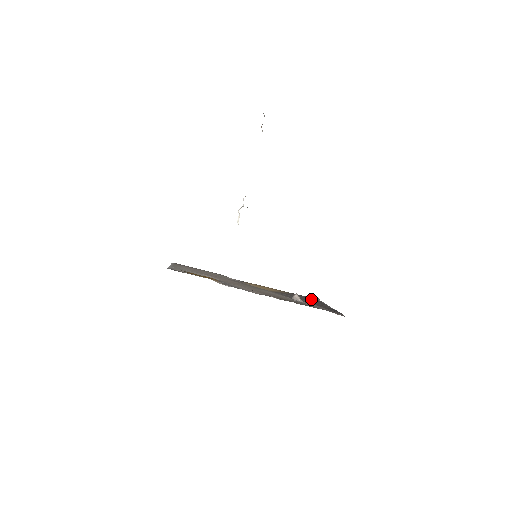
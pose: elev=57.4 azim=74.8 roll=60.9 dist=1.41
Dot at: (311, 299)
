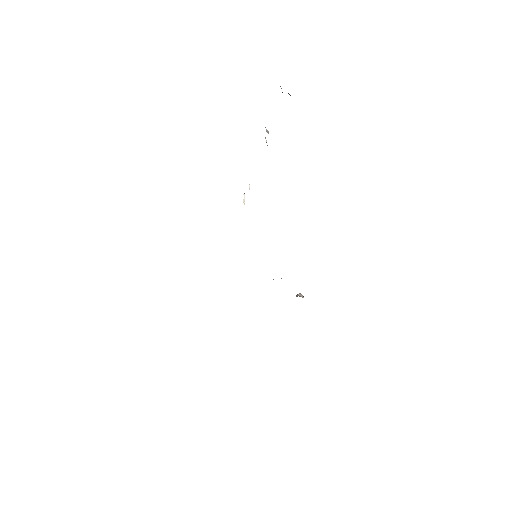
Dot at: occluded
